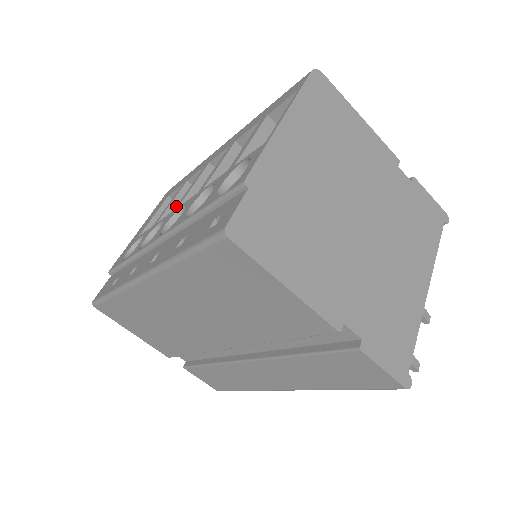
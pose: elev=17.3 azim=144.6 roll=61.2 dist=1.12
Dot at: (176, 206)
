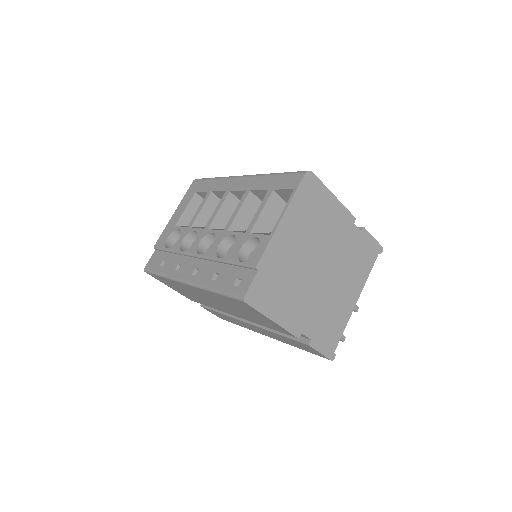
Dot at: (206, 225)
